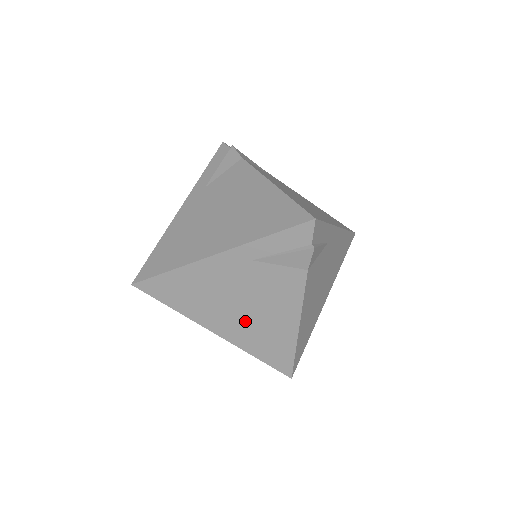
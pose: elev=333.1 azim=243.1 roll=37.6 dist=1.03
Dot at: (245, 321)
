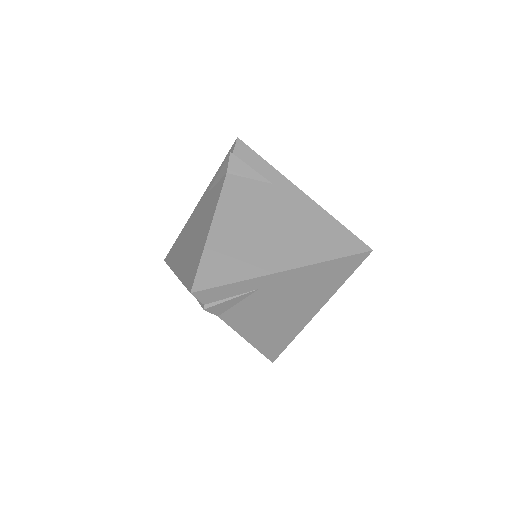
Dot at: (190, 247)
